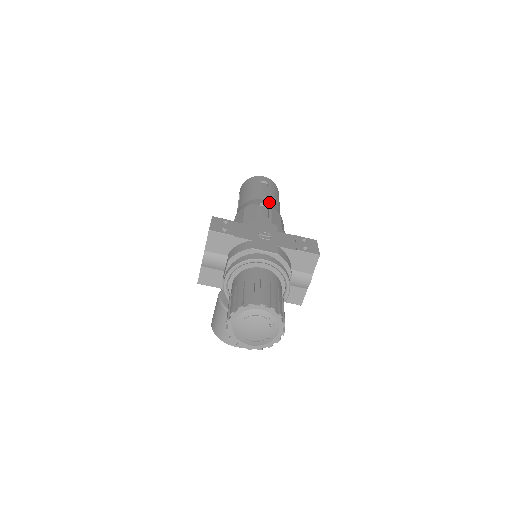
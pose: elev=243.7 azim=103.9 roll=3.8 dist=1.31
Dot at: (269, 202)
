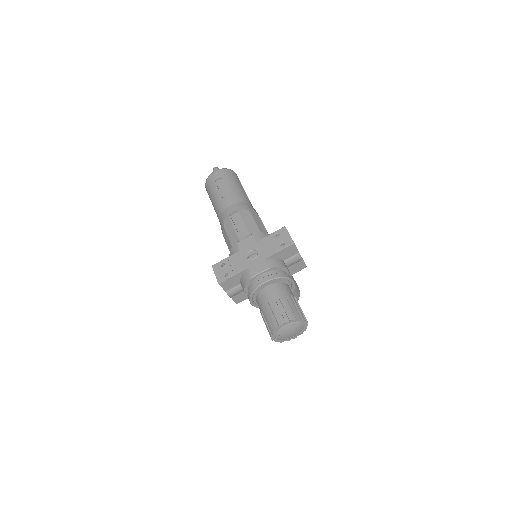
Dot at: (235, 205)
